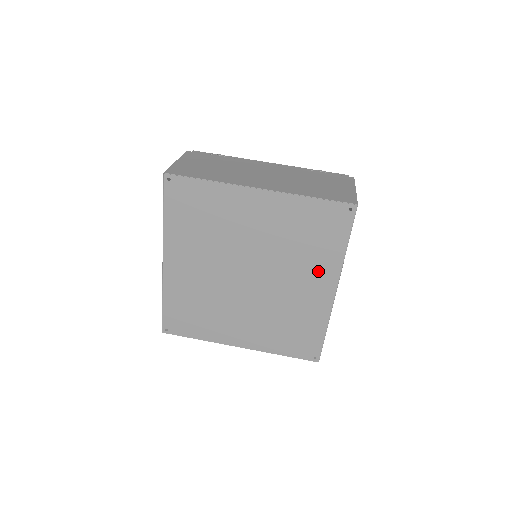
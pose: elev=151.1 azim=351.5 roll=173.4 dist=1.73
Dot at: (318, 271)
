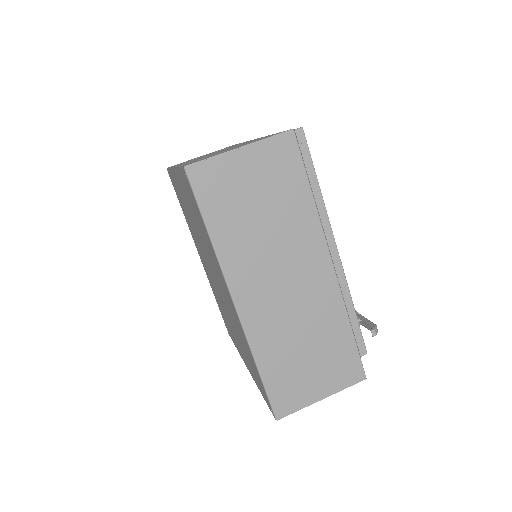
Dot at: (218, 270)
